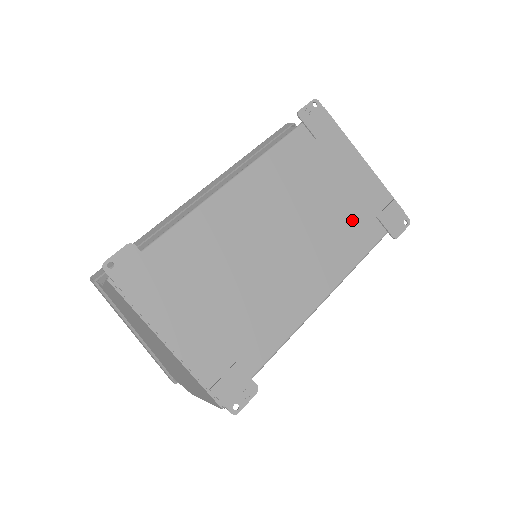
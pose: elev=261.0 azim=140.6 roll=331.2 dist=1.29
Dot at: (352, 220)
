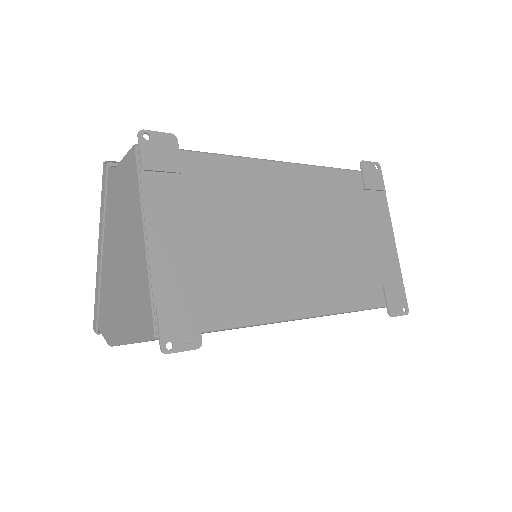
Dot at: (362, 272)
